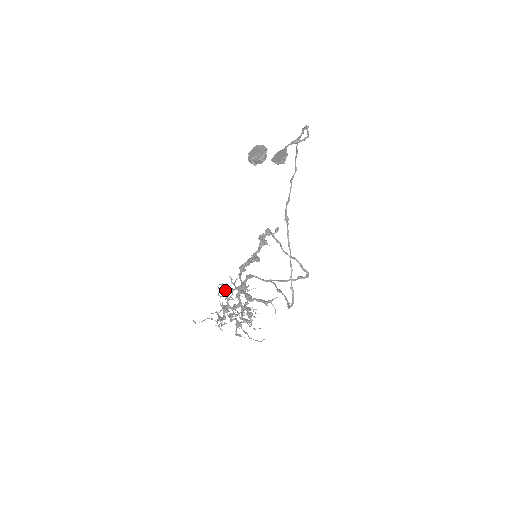
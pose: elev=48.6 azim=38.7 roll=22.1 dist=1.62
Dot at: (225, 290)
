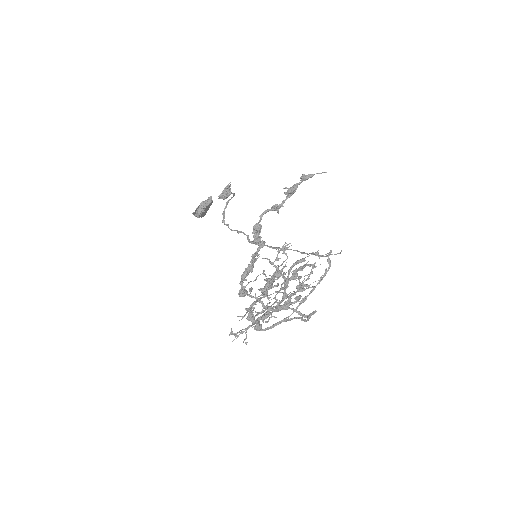
Dot at: (242, 331)
